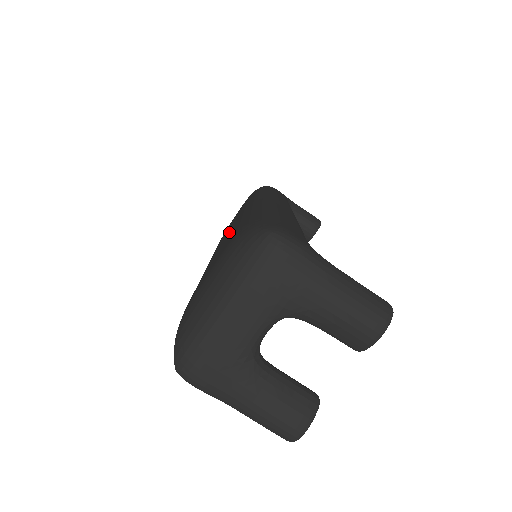
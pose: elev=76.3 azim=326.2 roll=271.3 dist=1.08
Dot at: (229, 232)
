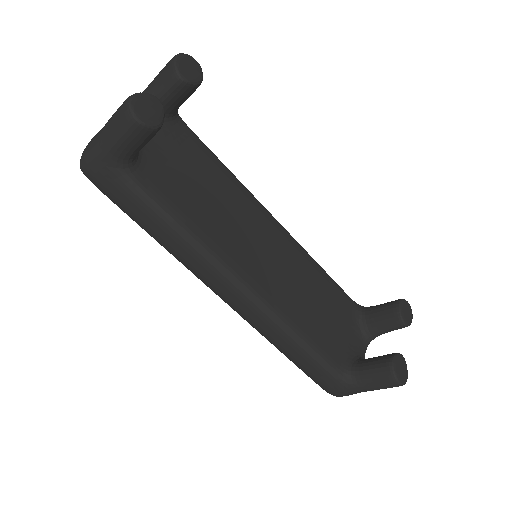
Dot at: occluded
